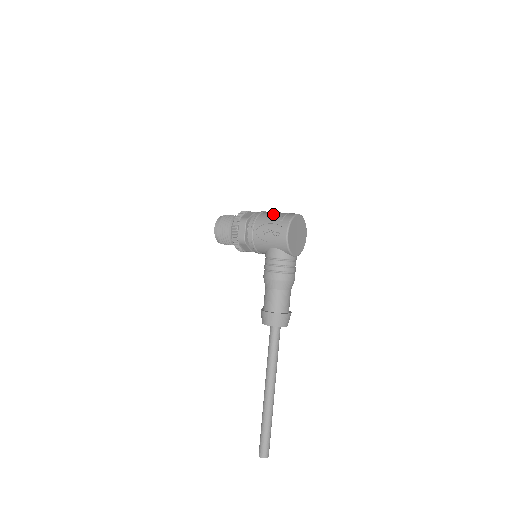
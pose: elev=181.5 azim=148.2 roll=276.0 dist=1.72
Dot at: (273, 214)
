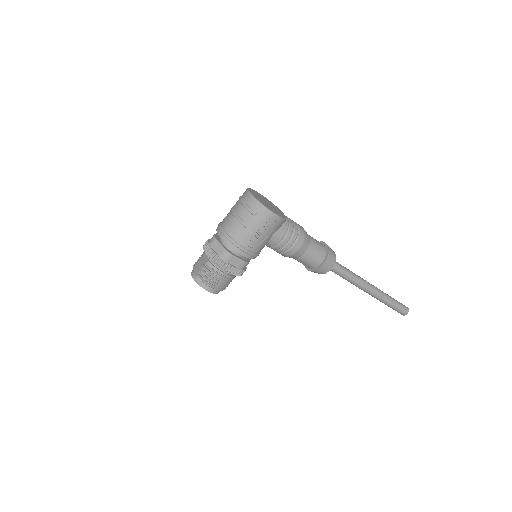
Dot at: (238, 220)
